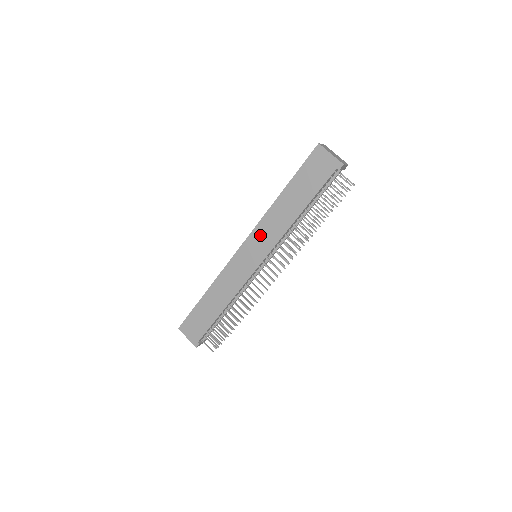
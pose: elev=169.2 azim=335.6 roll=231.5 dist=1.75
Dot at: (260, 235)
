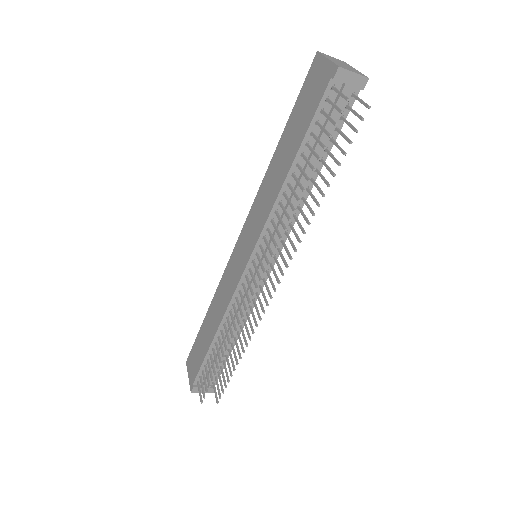
Dot at: (253, 218)
